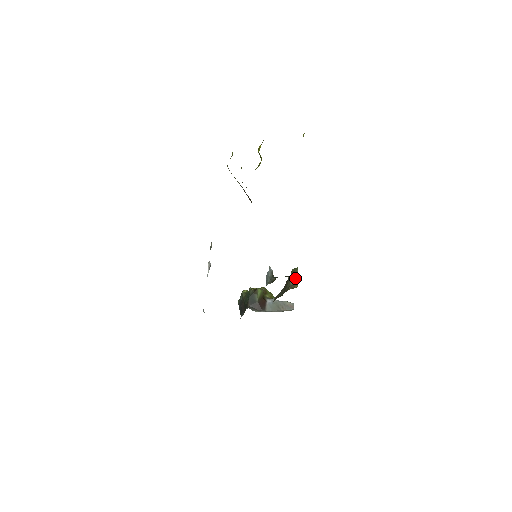
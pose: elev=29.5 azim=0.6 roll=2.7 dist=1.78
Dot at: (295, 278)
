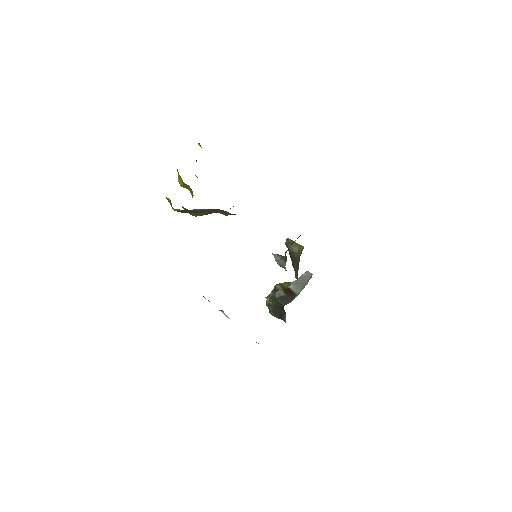
Dot at: (294, 245)
